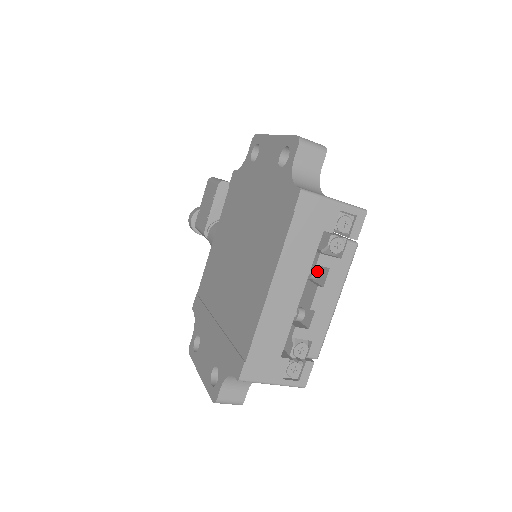
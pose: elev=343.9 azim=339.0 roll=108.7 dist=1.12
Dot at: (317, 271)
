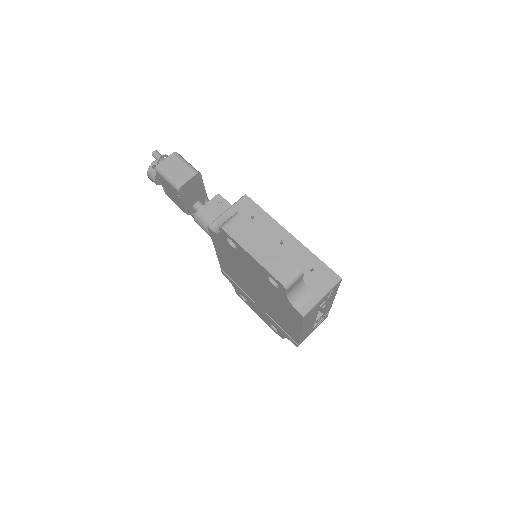
Dot at: occluded
